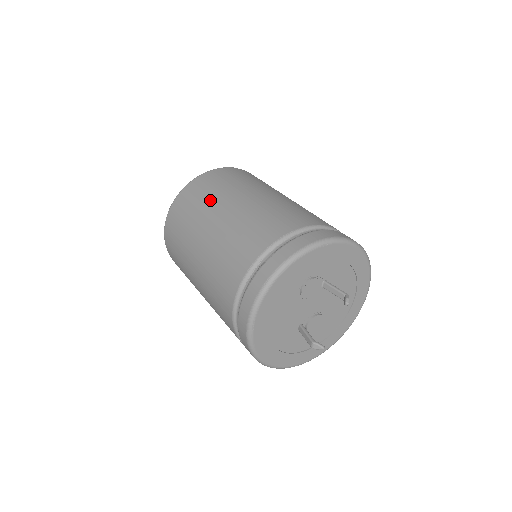
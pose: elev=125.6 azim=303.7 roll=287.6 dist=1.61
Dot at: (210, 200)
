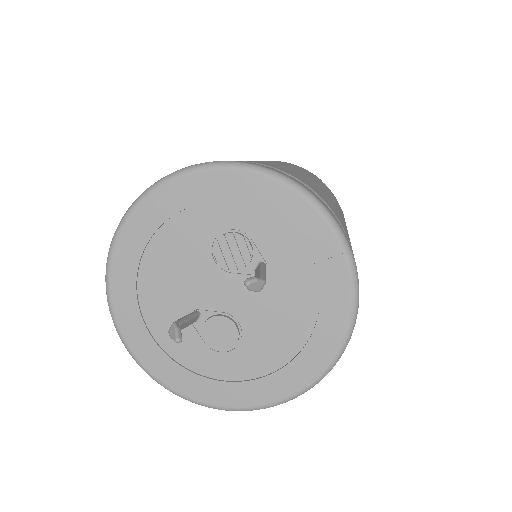
Dot at: occluded
